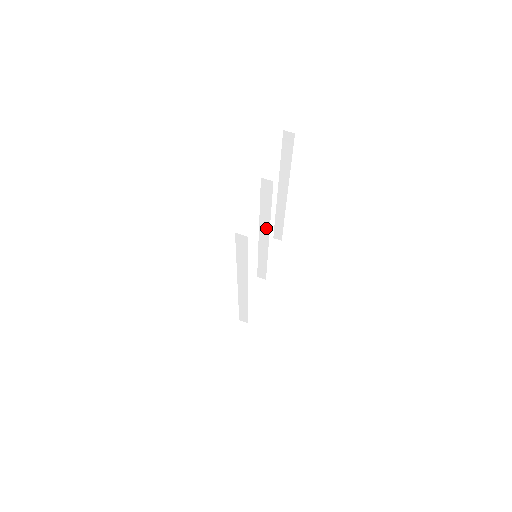
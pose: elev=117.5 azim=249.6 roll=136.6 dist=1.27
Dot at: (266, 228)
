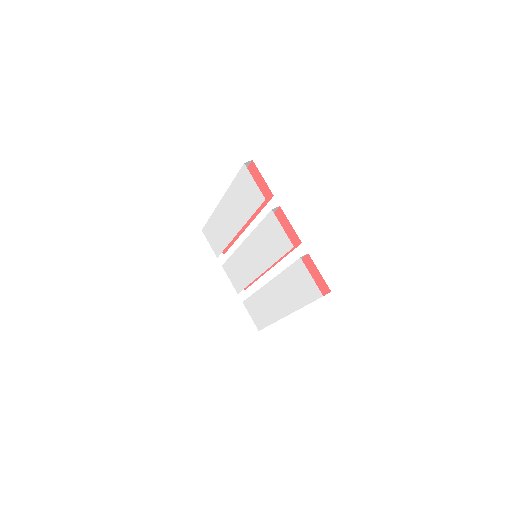
Dot at: occluded
